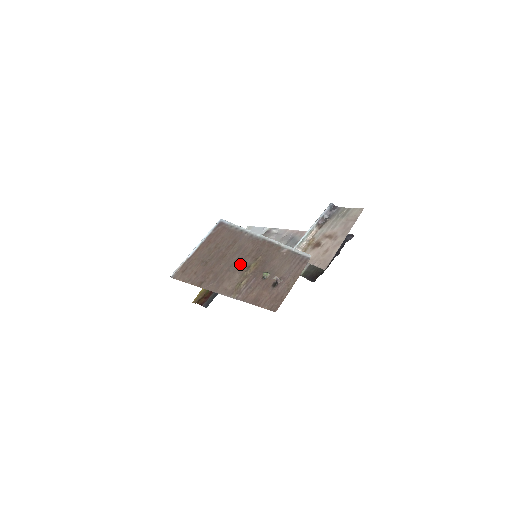
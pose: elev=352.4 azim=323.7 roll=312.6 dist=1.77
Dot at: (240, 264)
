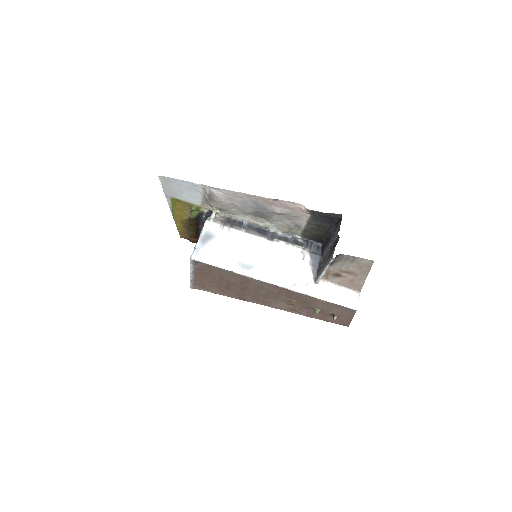
Dot at: (276, 298)
